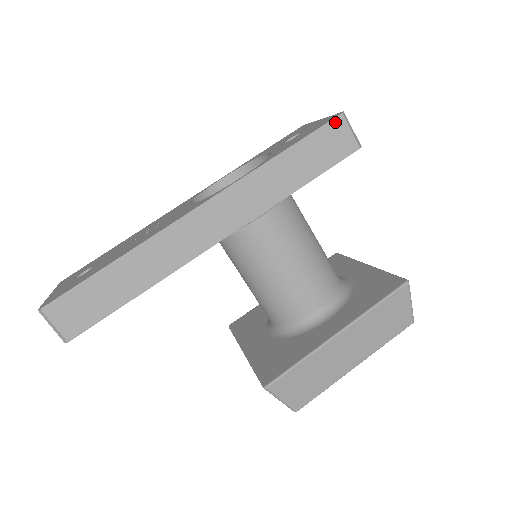
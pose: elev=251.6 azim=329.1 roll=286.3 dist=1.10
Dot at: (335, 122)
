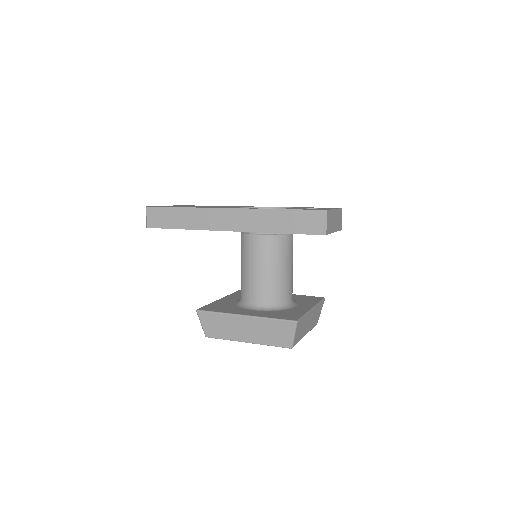
Dot at: (317, 212)
